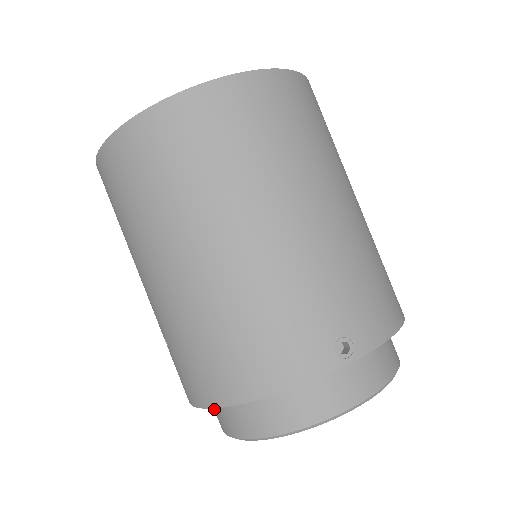
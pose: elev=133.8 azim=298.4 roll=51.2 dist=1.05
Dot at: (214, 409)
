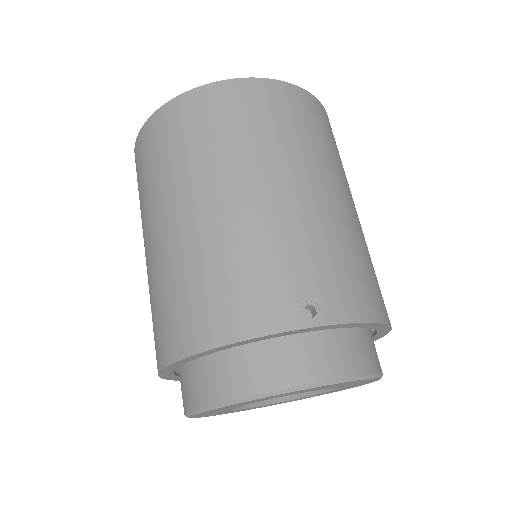
Dot at: (181, 389)
